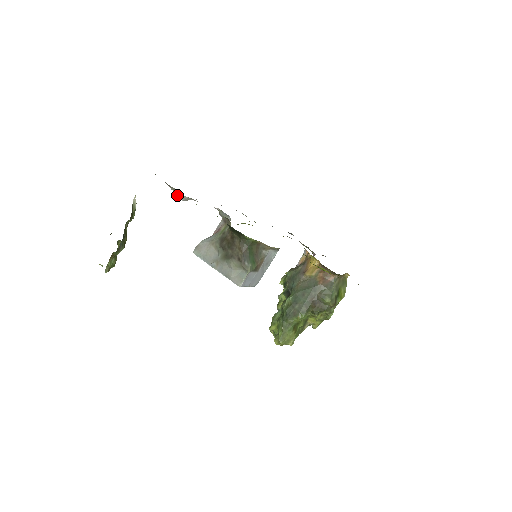
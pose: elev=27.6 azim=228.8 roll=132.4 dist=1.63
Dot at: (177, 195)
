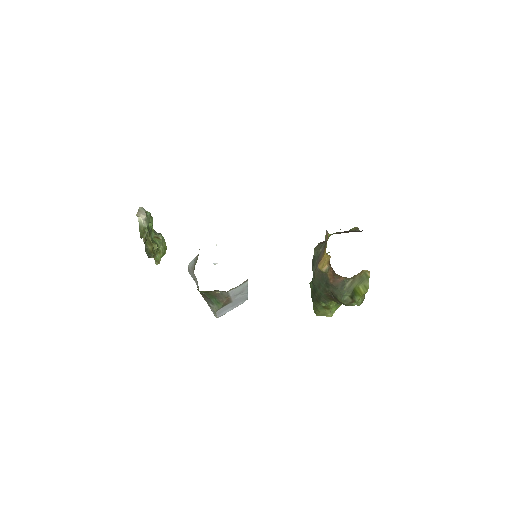
Dot at: occluded
